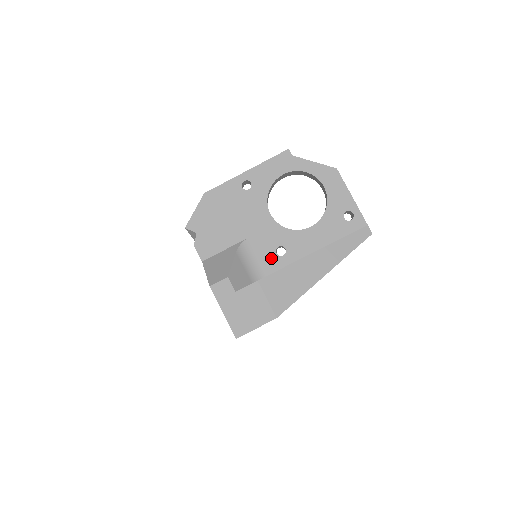
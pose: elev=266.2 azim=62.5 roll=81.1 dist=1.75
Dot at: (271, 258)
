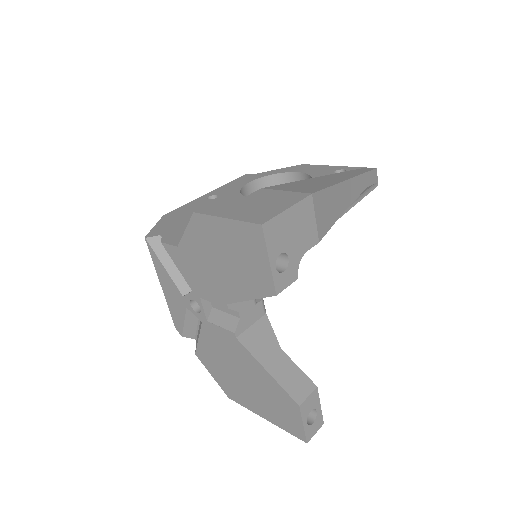
Dot at: occluded
